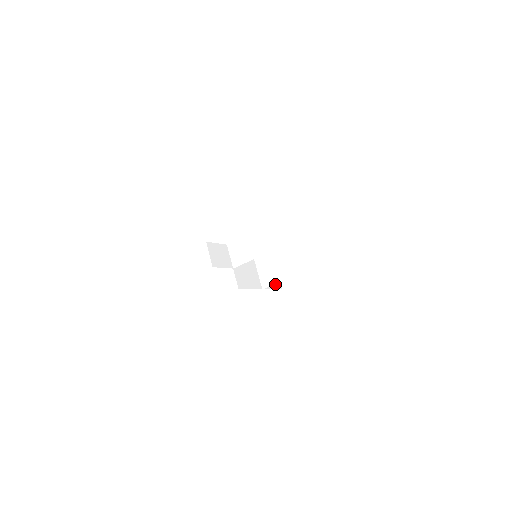
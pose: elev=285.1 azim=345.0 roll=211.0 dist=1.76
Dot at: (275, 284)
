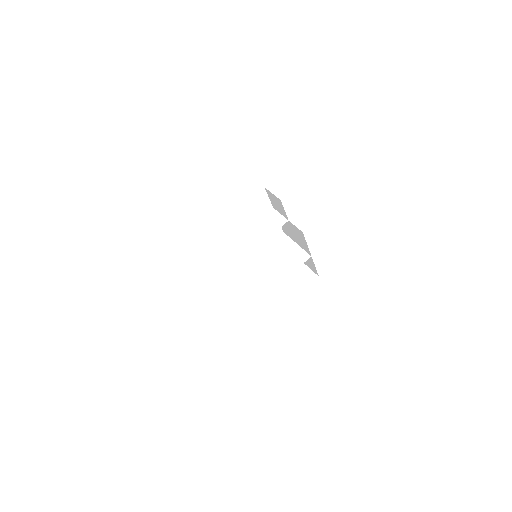
Dot at: occluded
